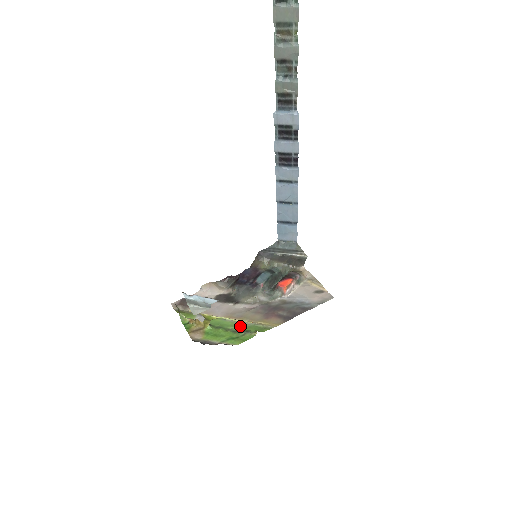
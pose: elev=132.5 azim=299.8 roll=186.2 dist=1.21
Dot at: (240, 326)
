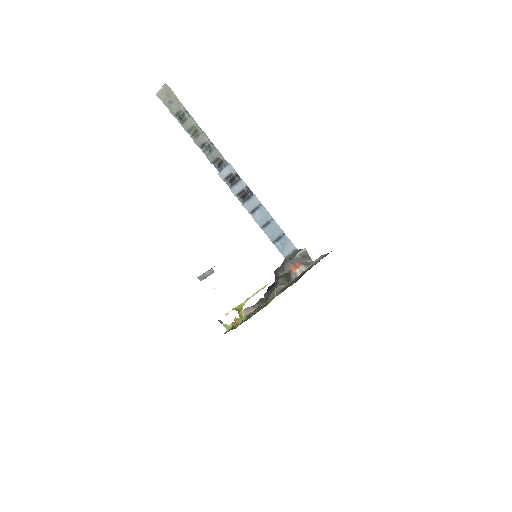
Dot at: occluded
